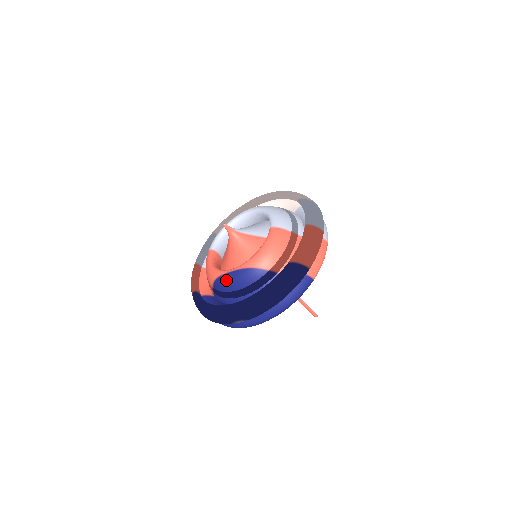
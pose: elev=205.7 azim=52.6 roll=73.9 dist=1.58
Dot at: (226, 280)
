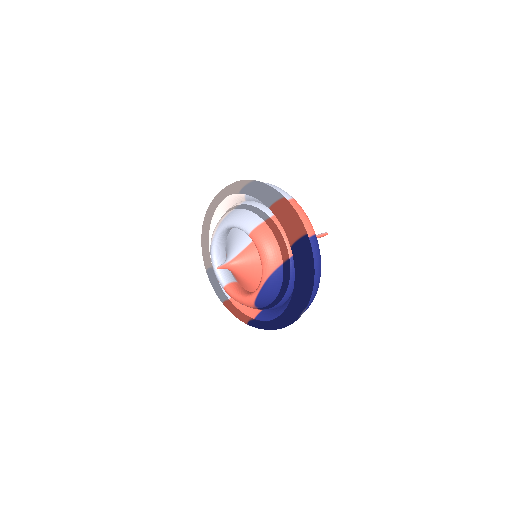
Dot at: (263, 298)
